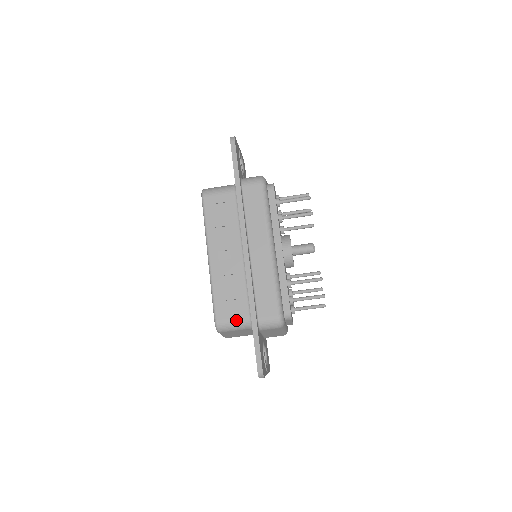
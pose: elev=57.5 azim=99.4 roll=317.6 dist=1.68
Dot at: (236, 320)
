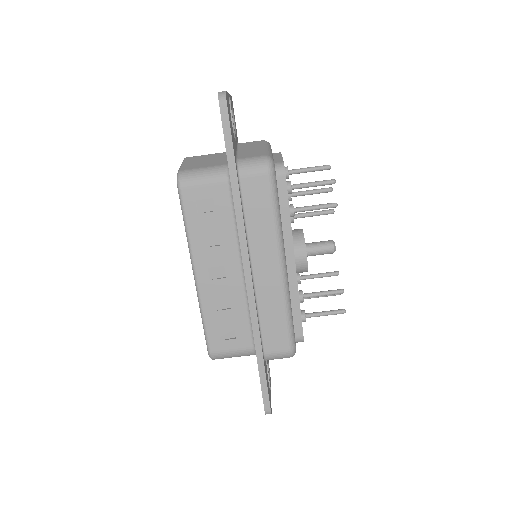
Dot at: (236, 351)
